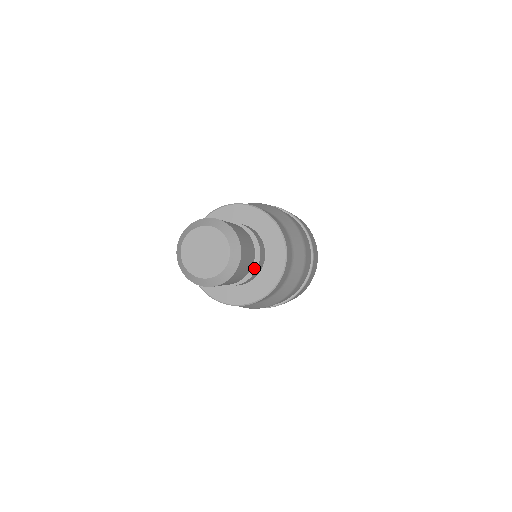
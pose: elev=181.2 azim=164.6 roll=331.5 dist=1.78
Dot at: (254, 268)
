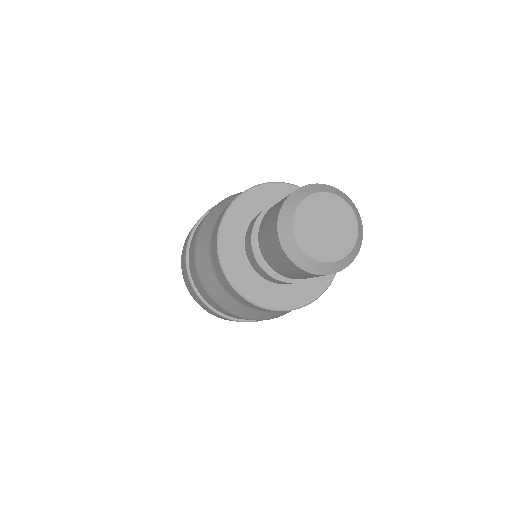
Dot at: occluded
